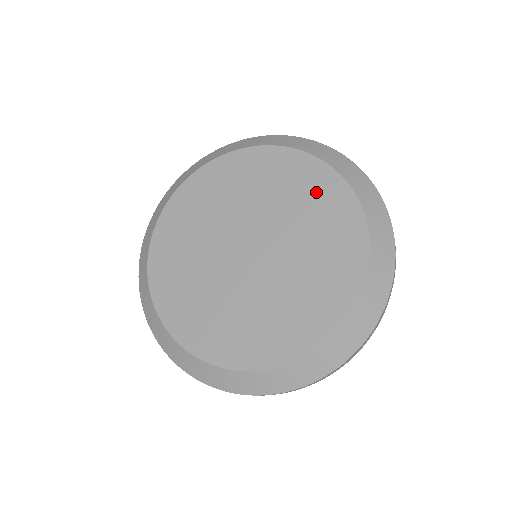
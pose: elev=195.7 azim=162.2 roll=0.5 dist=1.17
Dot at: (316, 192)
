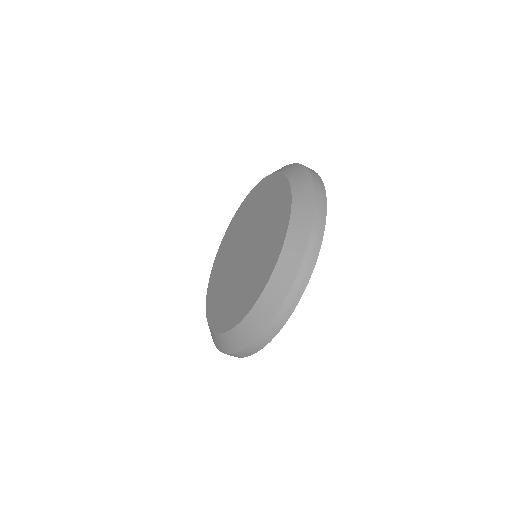
Dot at: (274, 195)
